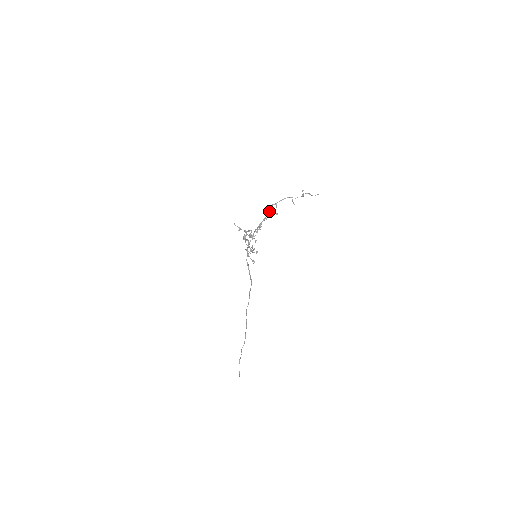
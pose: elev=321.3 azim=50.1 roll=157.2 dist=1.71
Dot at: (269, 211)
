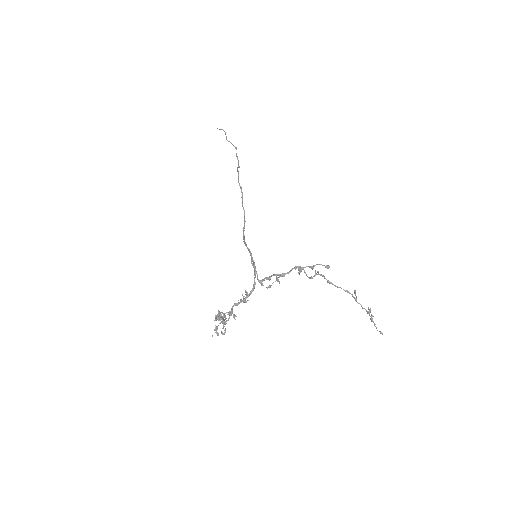
Dot at: occluded
